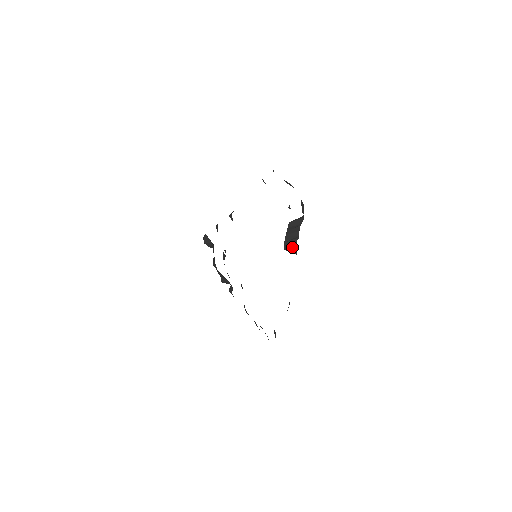
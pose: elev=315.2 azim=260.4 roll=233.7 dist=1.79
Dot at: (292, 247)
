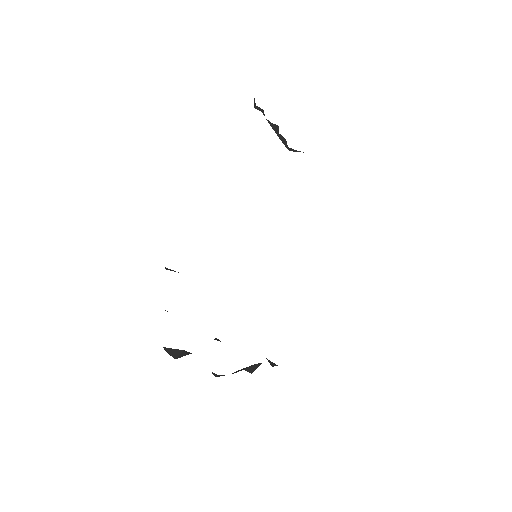
Dot at: (289, 149)
